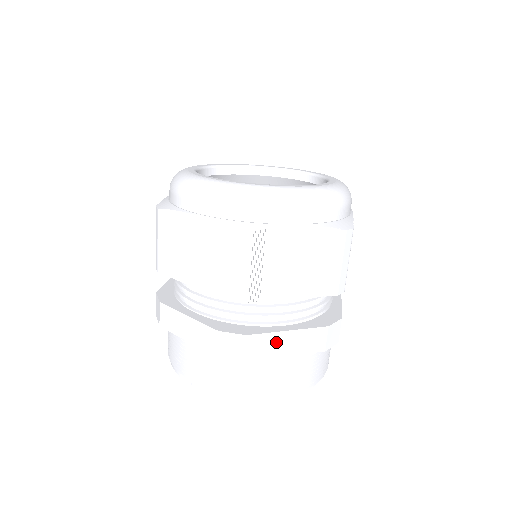
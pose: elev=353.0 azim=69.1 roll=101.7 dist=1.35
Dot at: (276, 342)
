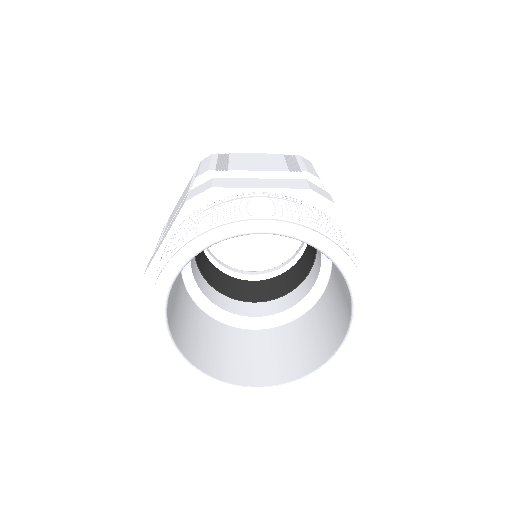
Dot at: (247, 182)
